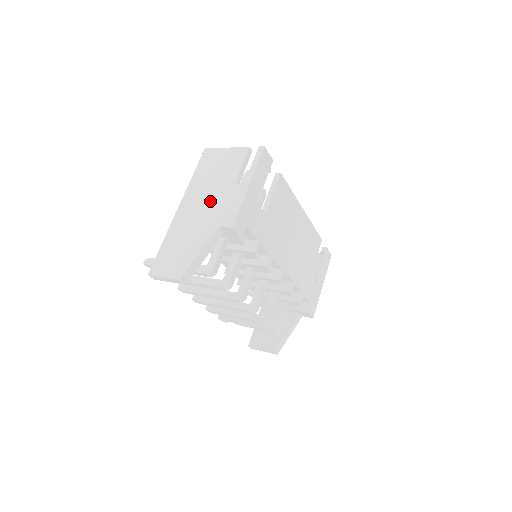
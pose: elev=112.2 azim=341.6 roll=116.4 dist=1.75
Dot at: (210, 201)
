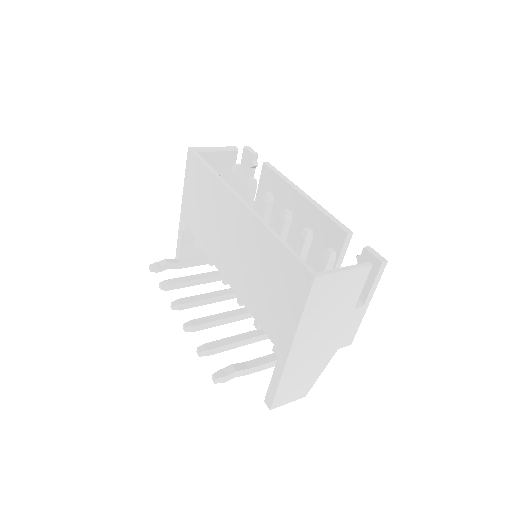
Dot at: (328, 333)
